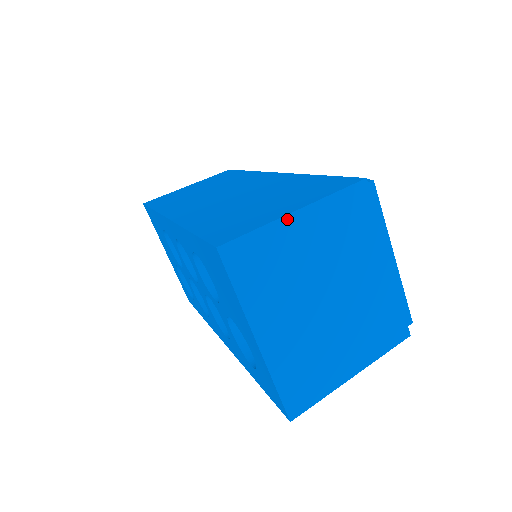
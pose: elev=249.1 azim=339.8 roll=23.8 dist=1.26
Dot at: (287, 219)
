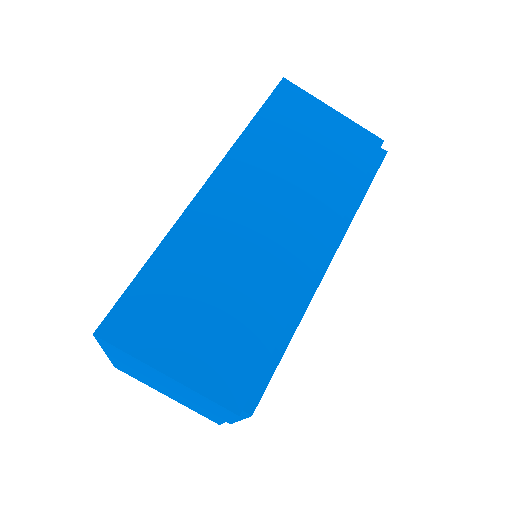
Dot at: (156, 370)
